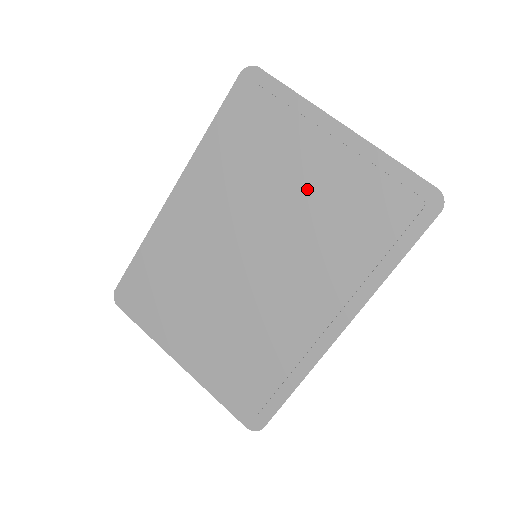
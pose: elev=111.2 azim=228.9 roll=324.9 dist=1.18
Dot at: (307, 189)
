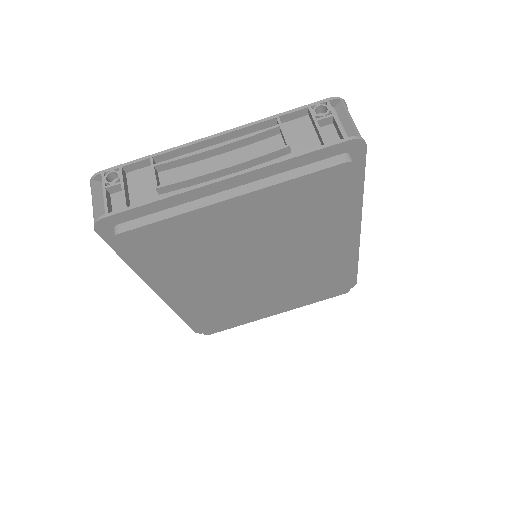
Dot at: (254, 227)
